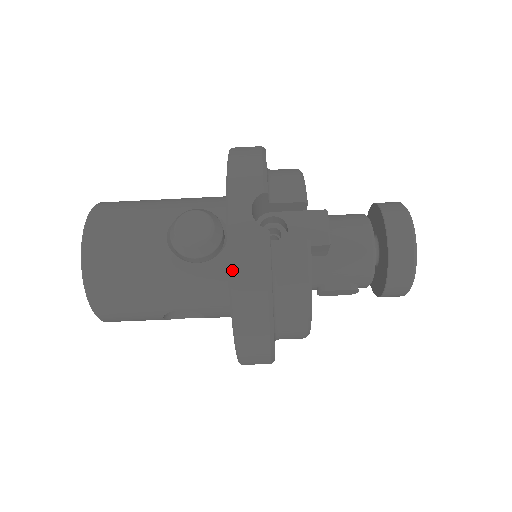
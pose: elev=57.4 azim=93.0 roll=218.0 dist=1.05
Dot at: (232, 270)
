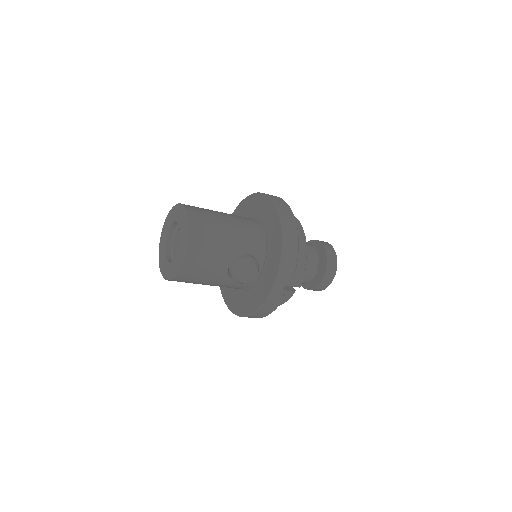
Dot at: (262, 308)
